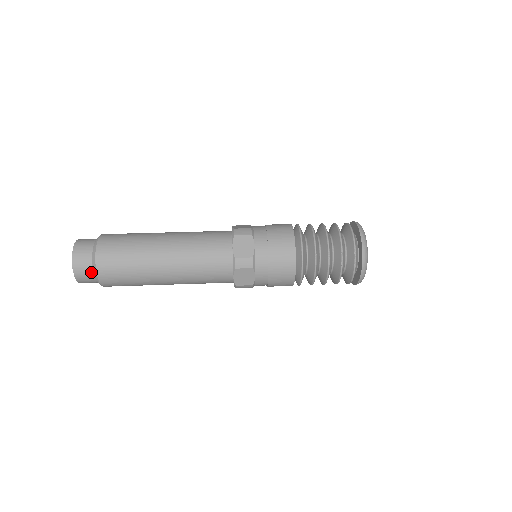
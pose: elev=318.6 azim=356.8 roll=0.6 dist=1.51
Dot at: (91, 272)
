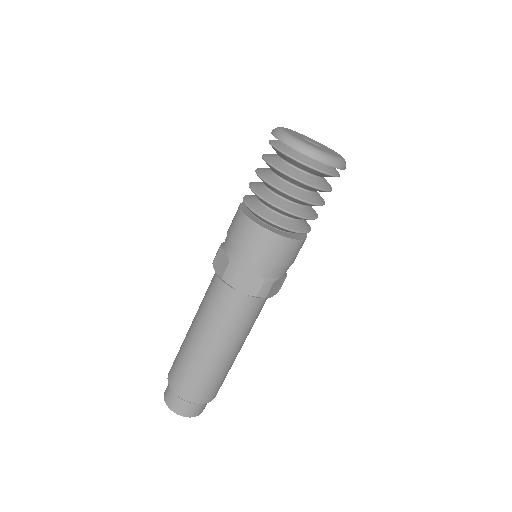
Dot at: occluded
